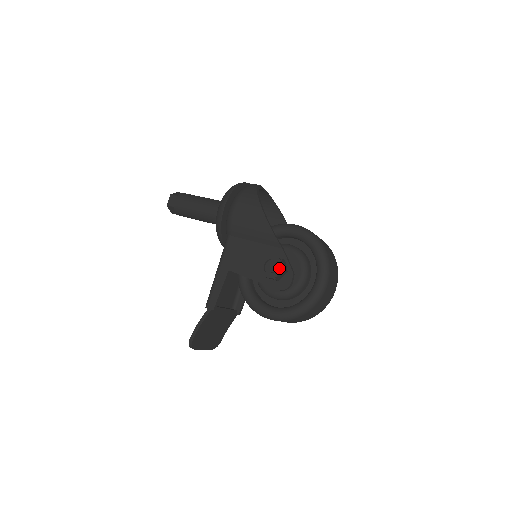
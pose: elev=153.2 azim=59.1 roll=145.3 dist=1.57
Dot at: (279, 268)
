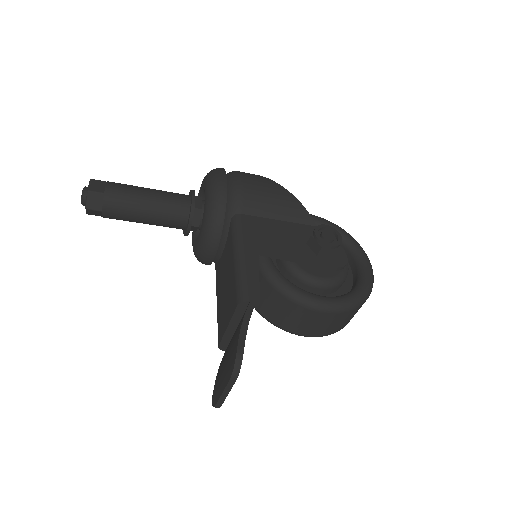
Dot at: (338, 236)
